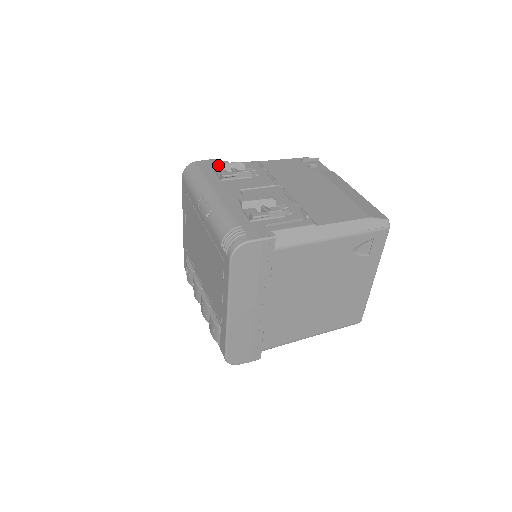
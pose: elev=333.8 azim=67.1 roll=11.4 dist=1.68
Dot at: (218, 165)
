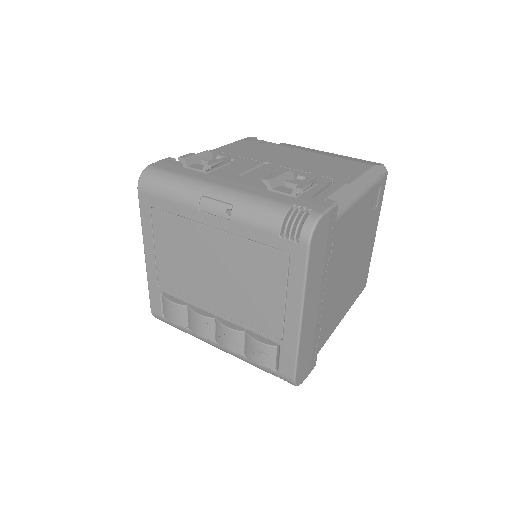
Dot at: (188, 159)
